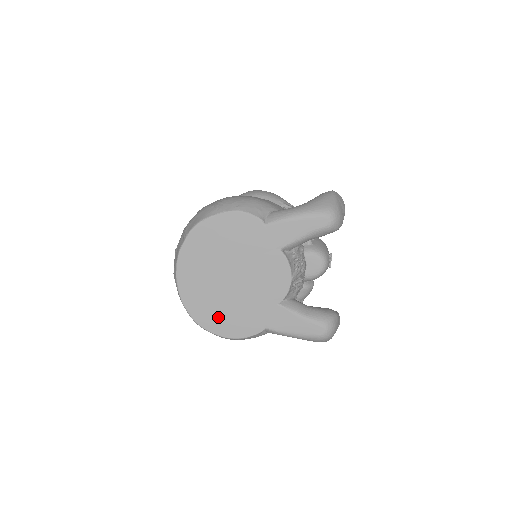
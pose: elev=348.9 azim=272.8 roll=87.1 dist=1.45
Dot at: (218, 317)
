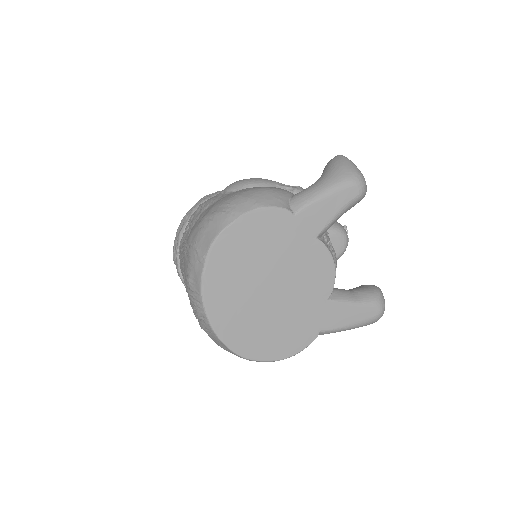
Dot at: (266, 340)
